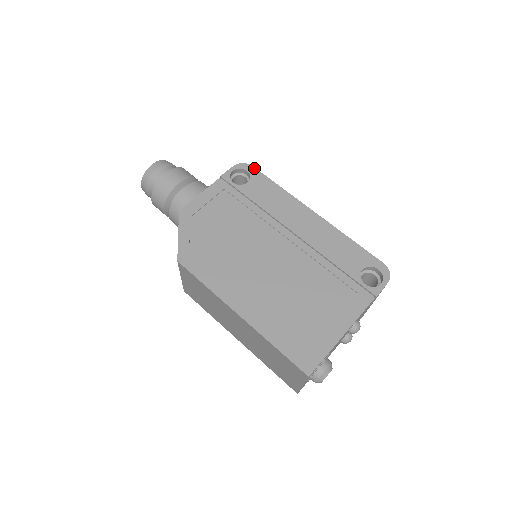
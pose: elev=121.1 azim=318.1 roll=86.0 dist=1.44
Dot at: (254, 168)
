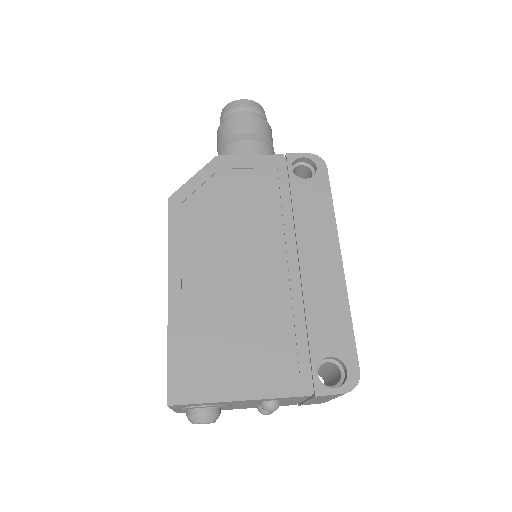
Dot at: (326, 170)
